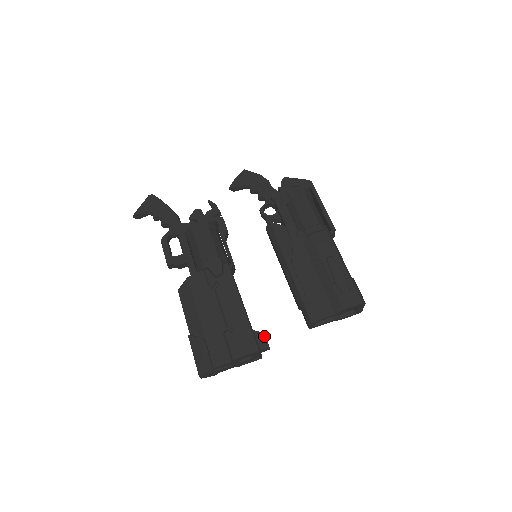
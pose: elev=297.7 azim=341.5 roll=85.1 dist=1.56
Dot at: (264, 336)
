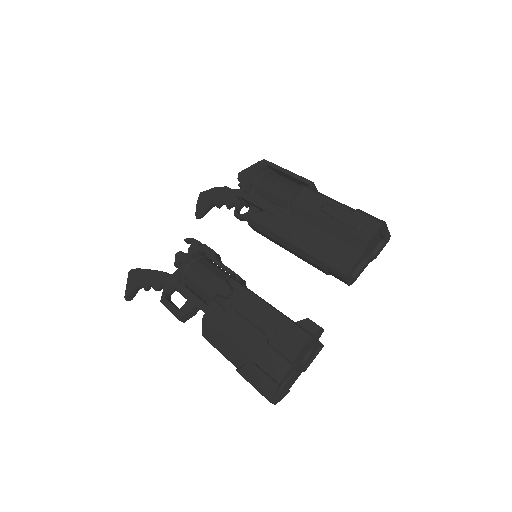
Dot at: (309, 321)
